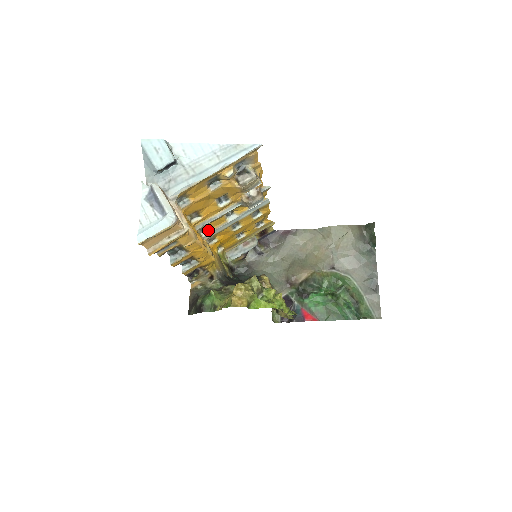
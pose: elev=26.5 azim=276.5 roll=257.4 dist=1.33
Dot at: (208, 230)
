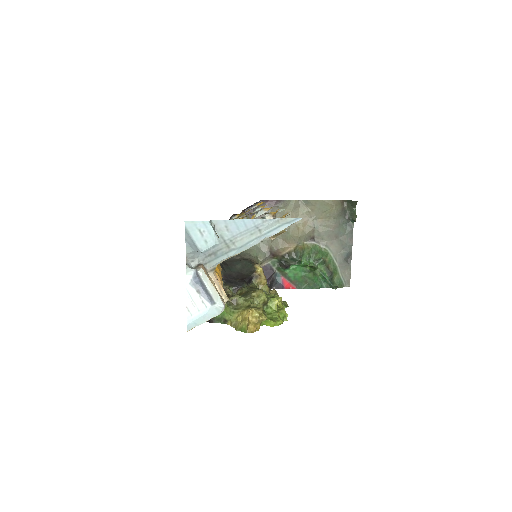
Dot at: occluded
